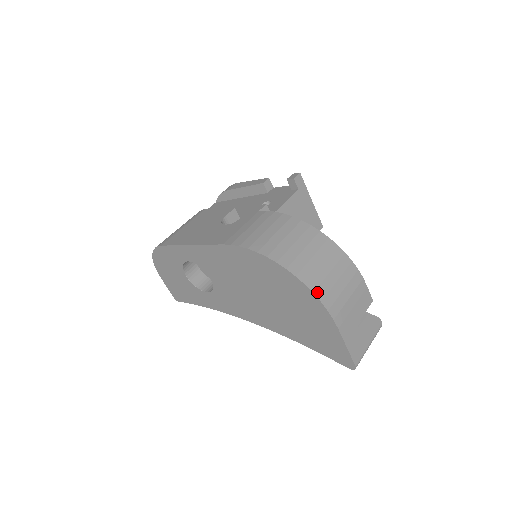
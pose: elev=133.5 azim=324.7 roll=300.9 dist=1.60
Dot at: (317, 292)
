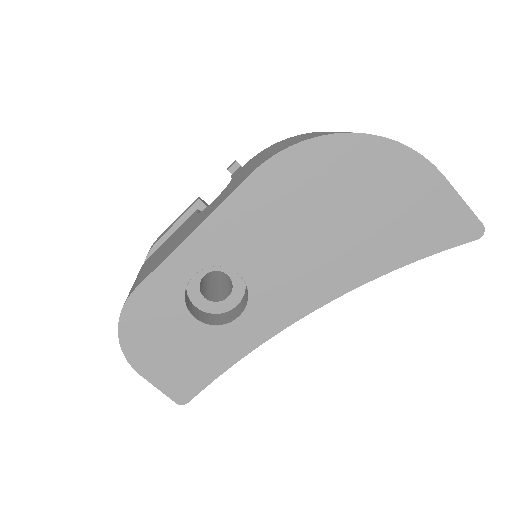
Dot at: (398, 143)
